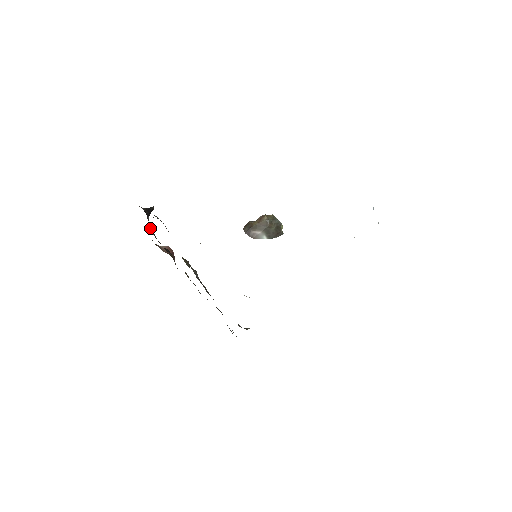
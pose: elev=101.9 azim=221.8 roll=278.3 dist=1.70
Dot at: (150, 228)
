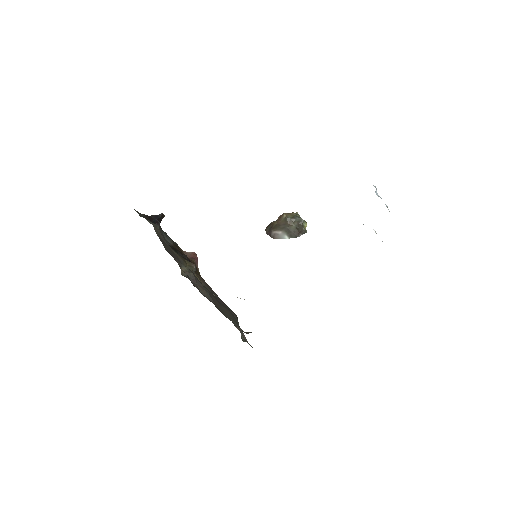
Dot at: (163, 234)
